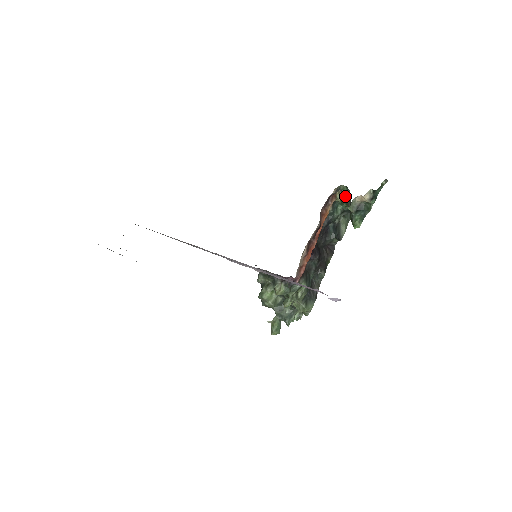
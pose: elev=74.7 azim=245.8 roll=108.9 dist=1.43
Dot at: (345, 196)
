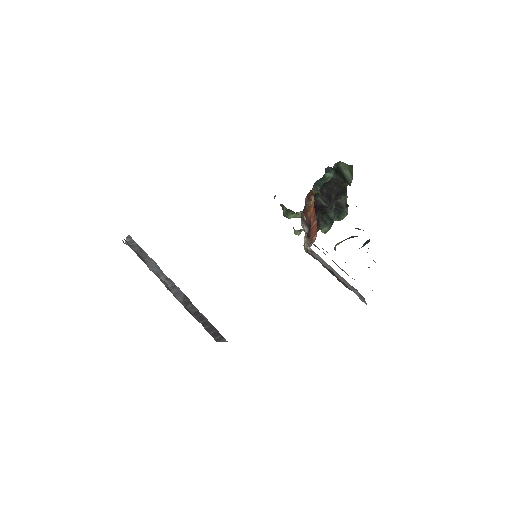
Dot at: occluded
